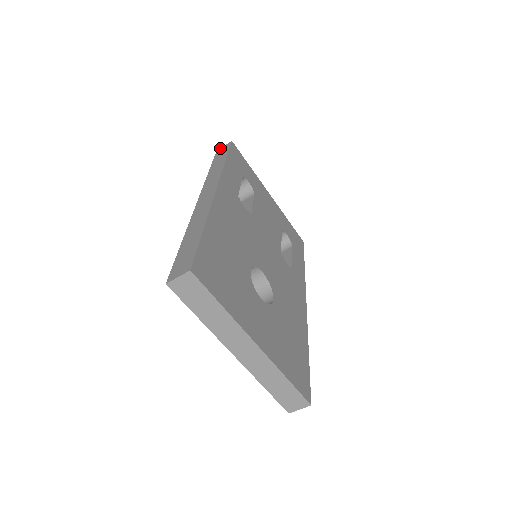
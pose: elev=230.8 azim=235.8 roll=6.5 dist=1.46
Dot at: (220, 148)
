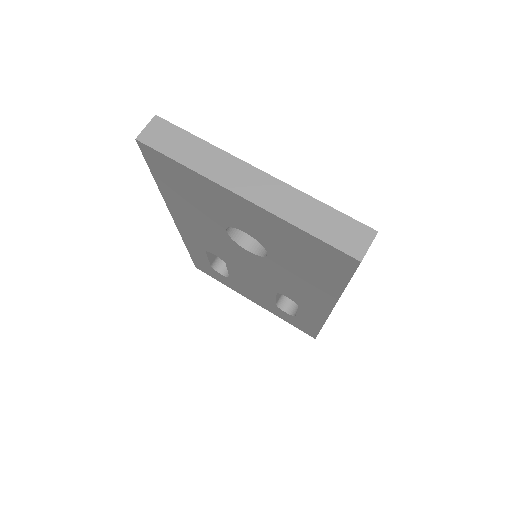
Dot at: occluded
